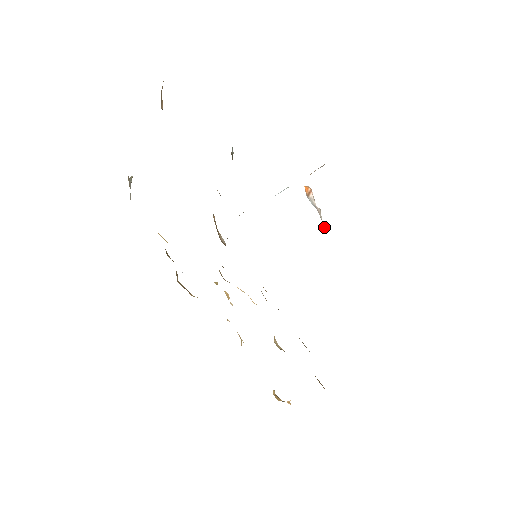
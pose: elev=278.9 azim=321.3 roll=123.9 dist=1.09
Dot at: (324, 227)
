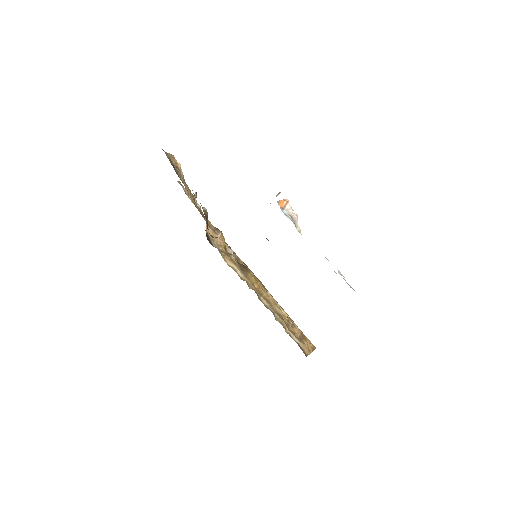
Dot at: (299, 230)
